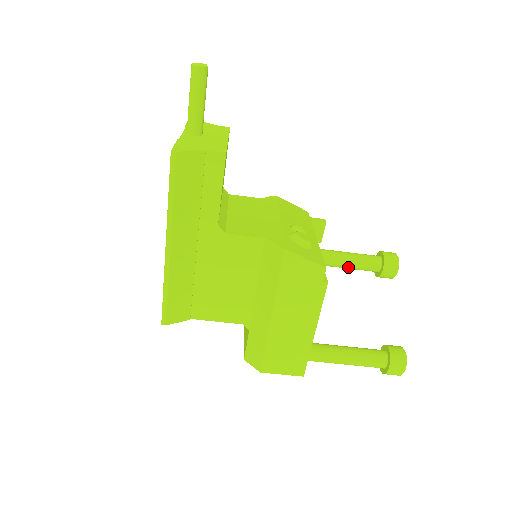
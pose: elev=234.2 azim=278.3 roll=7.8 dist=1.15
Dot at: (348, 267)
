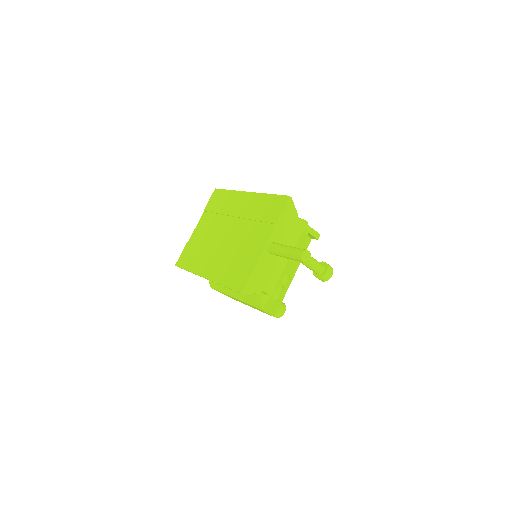
Dot at: (303, 264)
